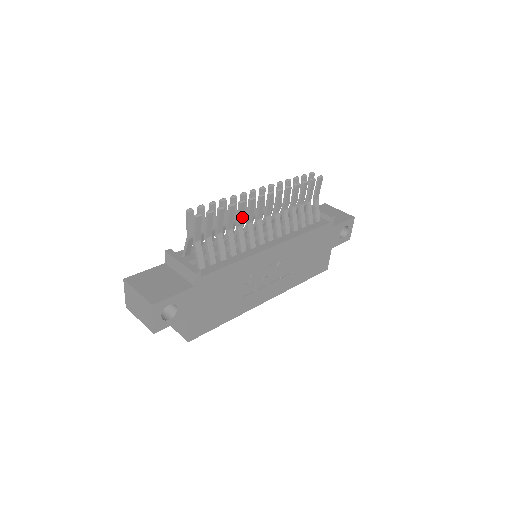
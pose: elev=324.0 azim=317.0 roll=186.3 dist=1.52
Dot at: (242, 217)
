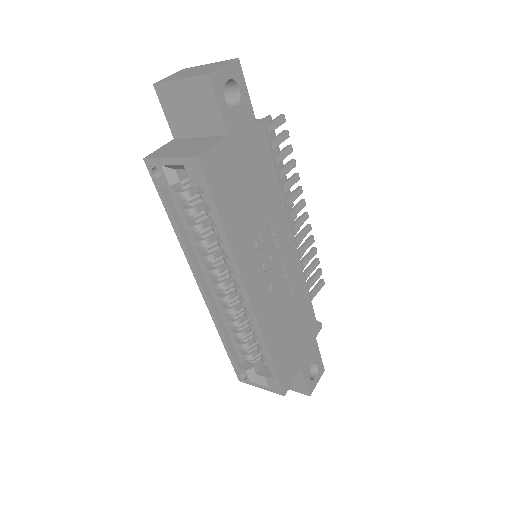
Dot at: (289, 187)
